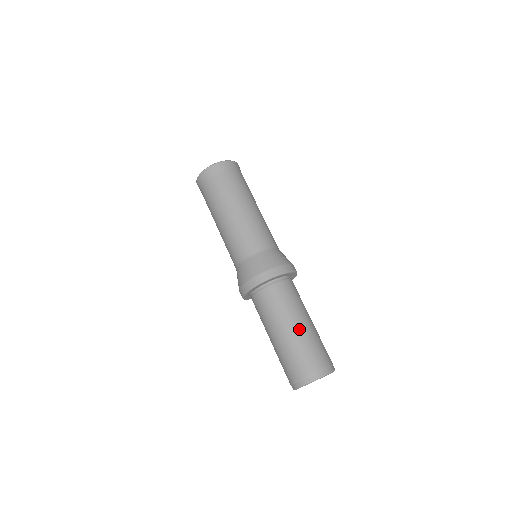
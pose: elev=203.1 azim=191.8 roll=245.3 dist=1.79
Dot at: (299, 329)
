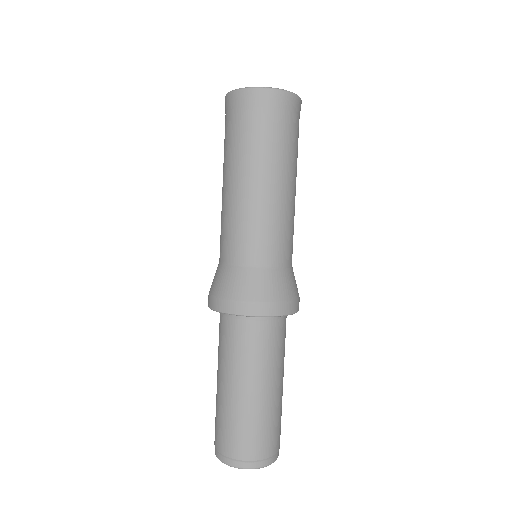
Dot at: (280, 392)
